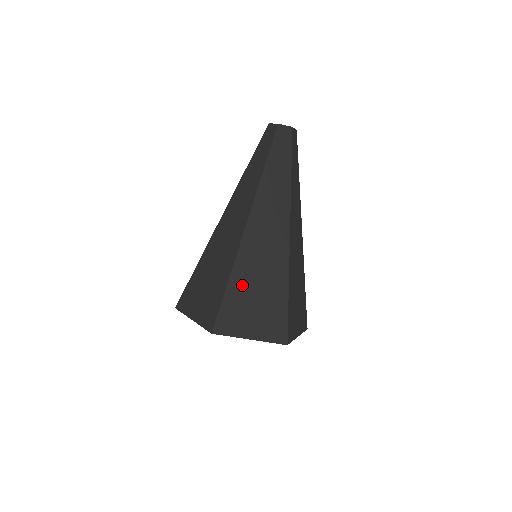
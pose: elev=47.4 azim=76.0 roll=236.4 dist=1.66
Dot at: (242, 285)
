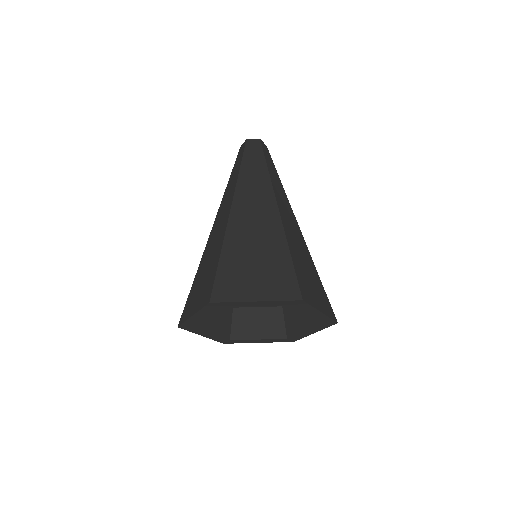
Dot at: (236, 254)
